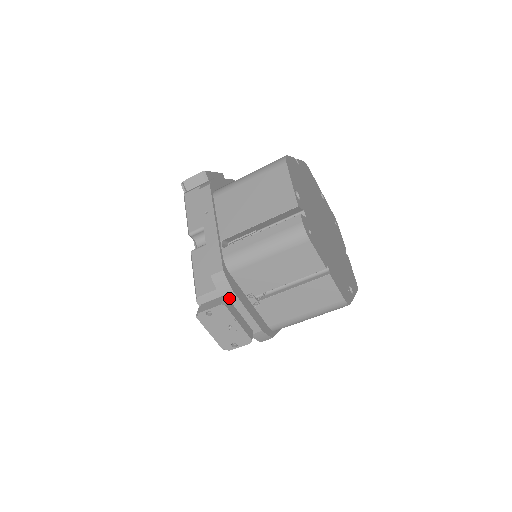
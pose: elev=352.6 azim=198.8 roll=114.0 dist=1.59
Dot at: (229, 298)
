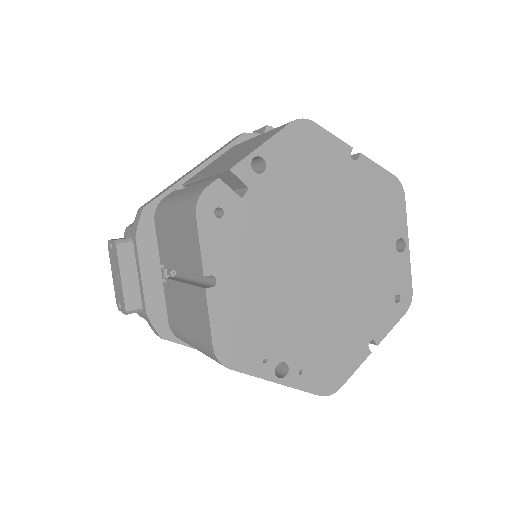
Dot at: (134, 245)
